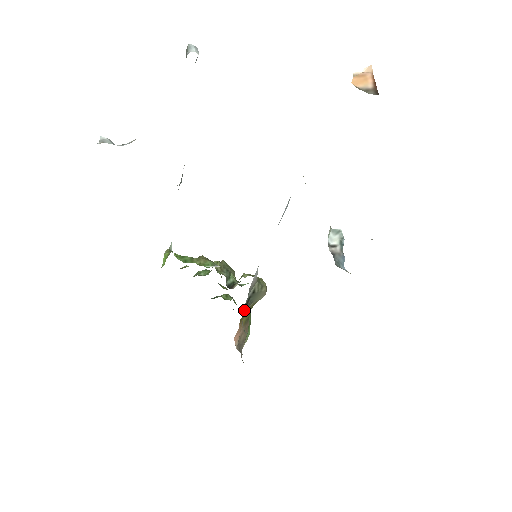
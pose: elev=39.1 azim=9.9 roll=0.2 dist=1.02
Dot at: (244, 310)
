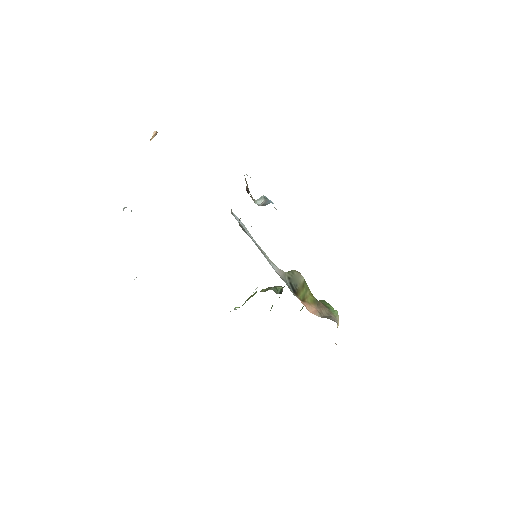
Dot at: (294, 292)
